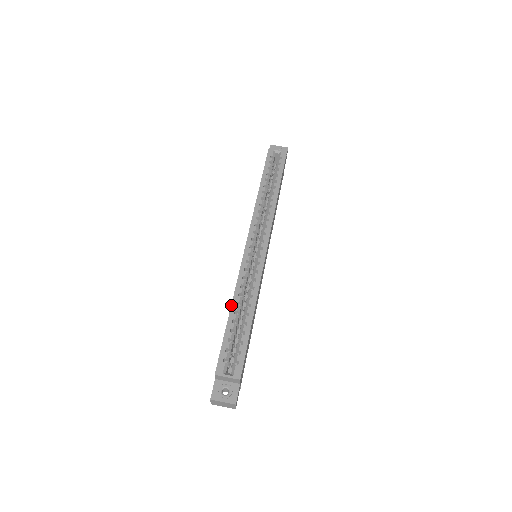
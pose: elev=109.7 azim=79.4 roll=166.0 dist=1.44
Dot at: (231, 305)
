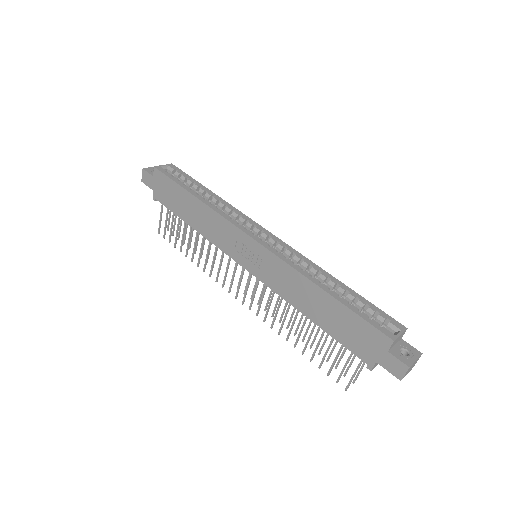
Dot at: (320, 287)
